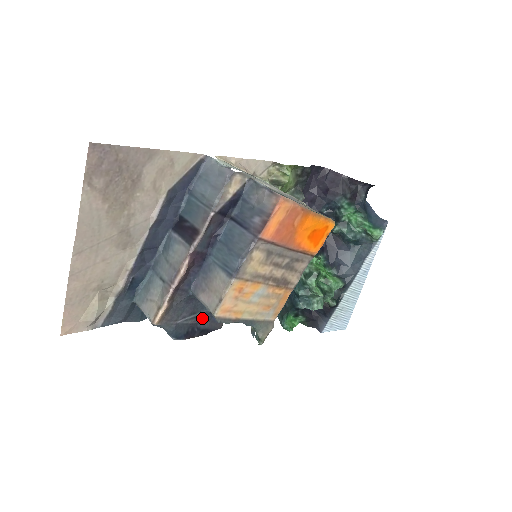
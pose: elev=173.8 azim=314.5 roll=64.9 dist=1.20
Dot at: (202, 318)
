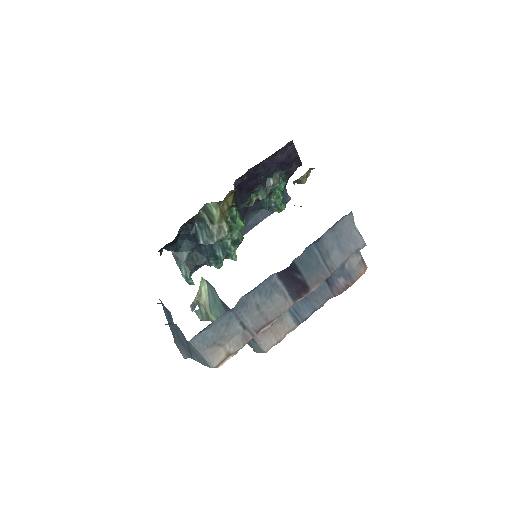
Dot at: occluded
